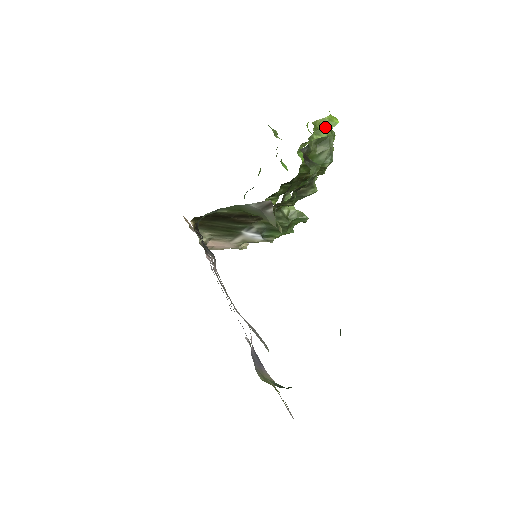
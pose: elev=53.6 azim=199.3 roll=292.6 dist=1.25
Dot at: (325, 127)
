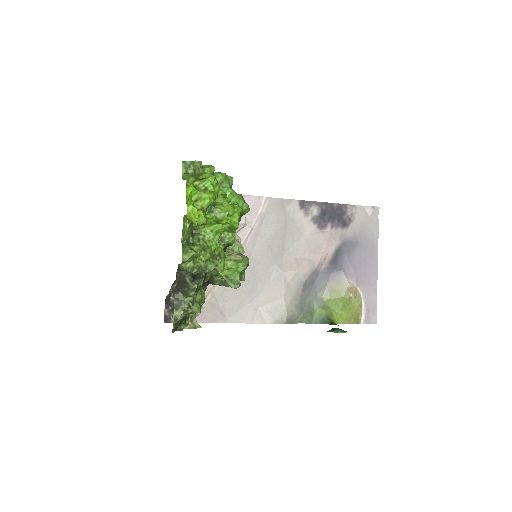
Dot at: (183, 244)
